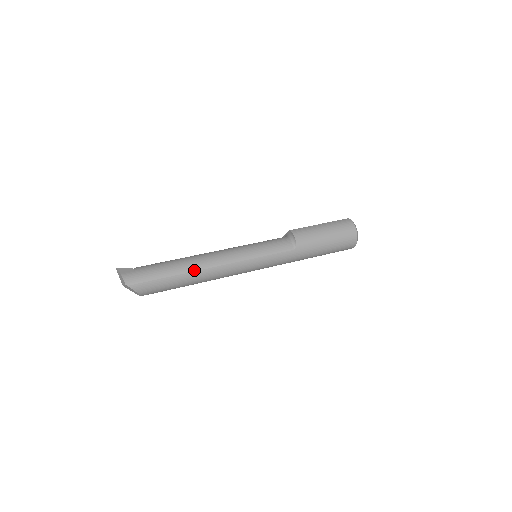
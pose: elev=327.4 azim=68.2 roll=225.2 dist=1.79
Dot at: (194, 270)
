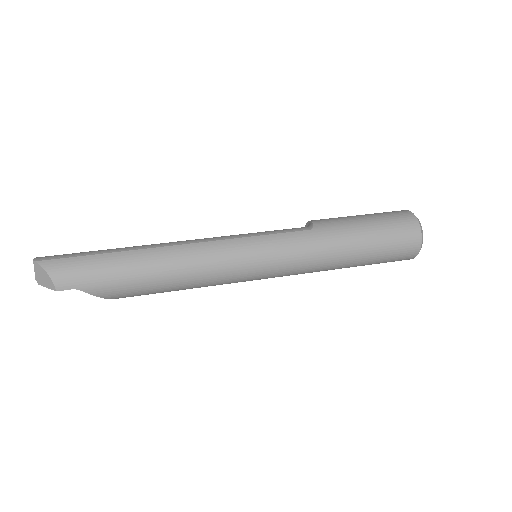
Dot at: (146, 248)
